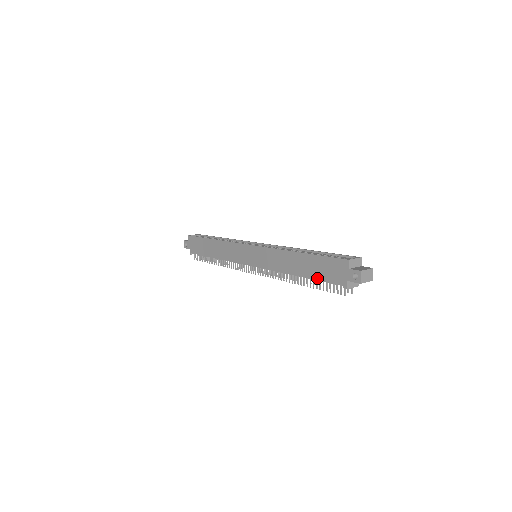
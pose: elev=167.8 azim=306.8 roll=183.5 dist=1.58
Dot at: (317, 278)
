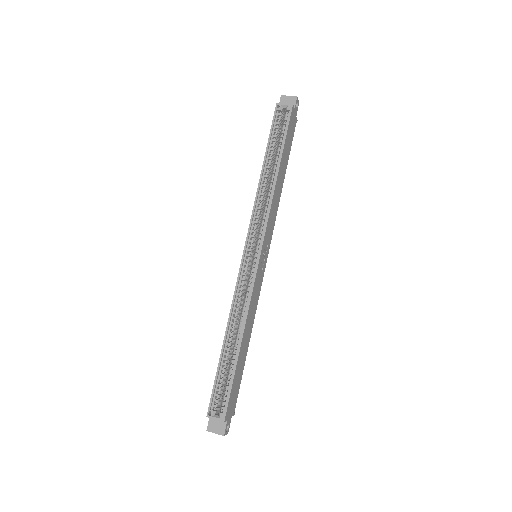
Dot at: occluded
